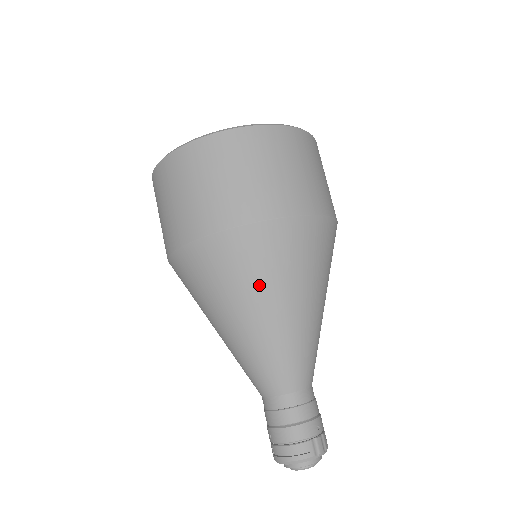
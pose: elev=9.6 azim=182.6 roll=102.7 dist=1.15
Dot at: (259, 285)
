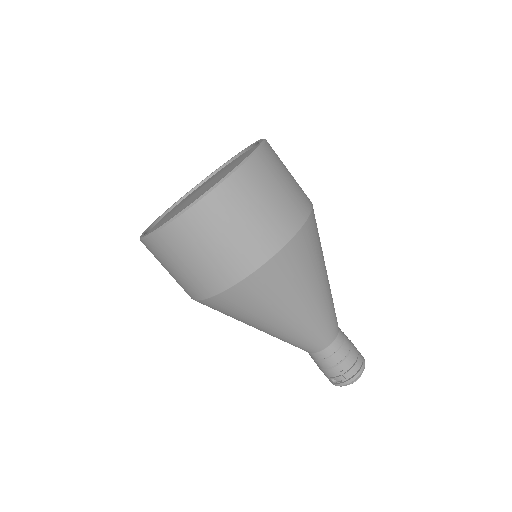
Dot at: (320, 259)
